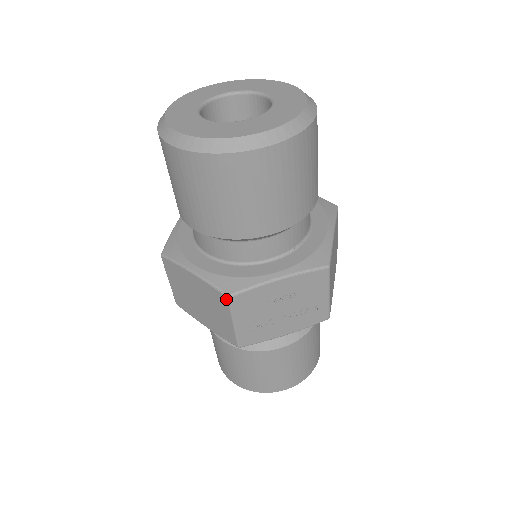
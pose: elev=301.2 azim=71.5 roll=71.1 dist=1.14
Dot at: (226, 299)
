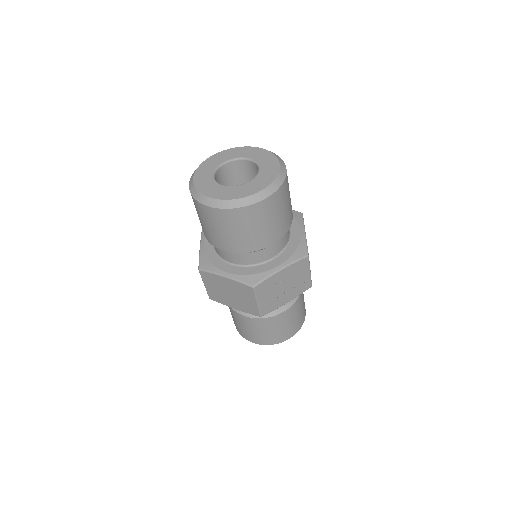
Dot at: (252, 289)
